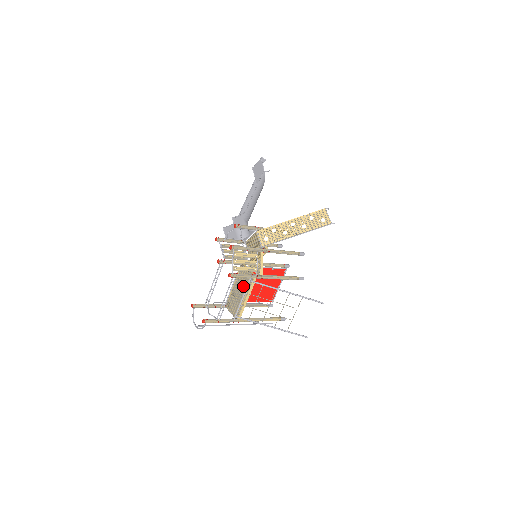
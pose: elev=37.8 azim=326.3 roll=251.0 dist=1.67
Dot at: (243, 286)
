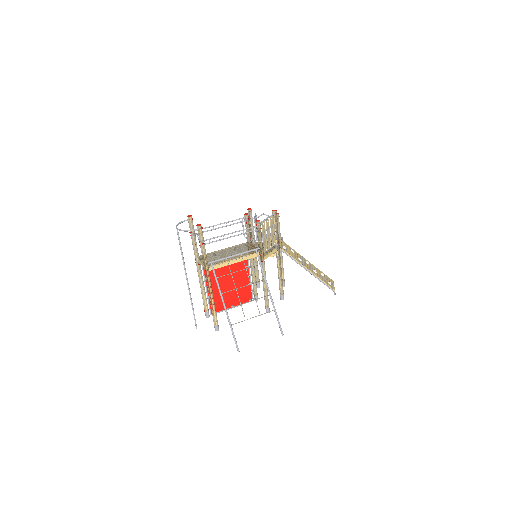
Dot at: (239, 252)
